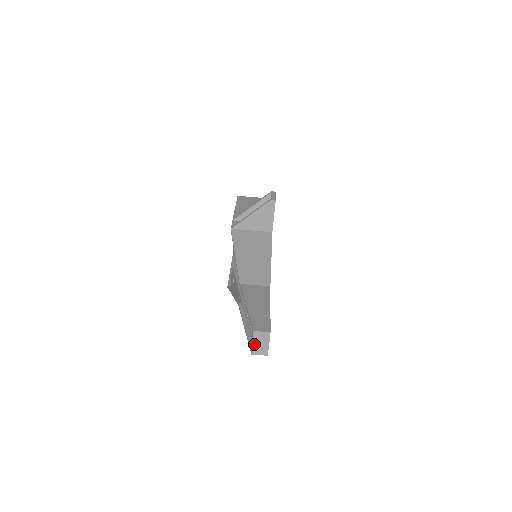
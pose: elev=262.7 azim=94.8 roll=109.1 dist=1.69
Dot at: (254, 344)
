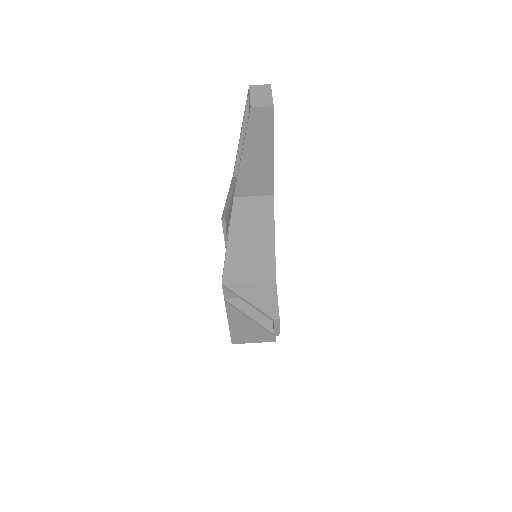
Dot at: (252, 97)
